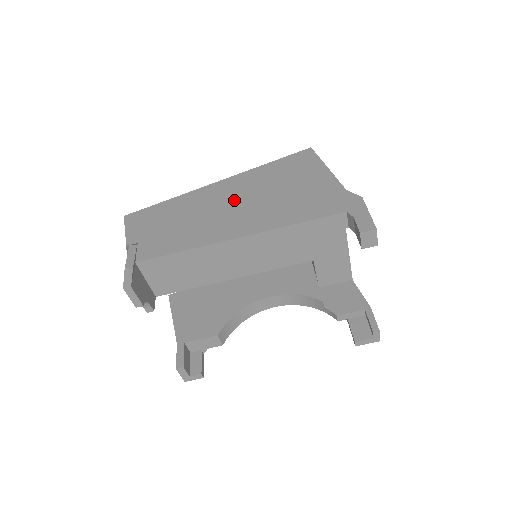
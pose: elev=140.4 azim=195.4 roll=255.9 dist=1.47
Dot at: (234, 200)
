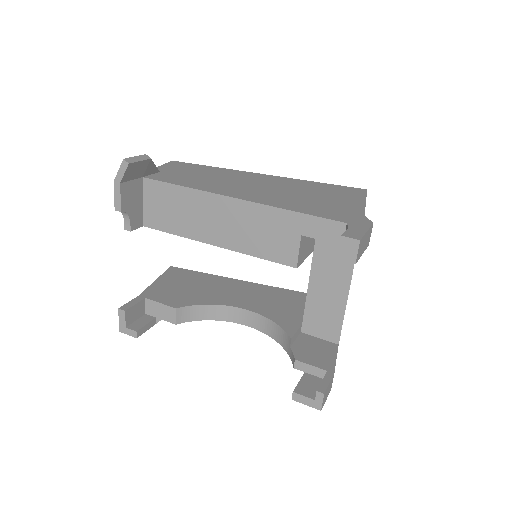
Dot at: (262, 184)
